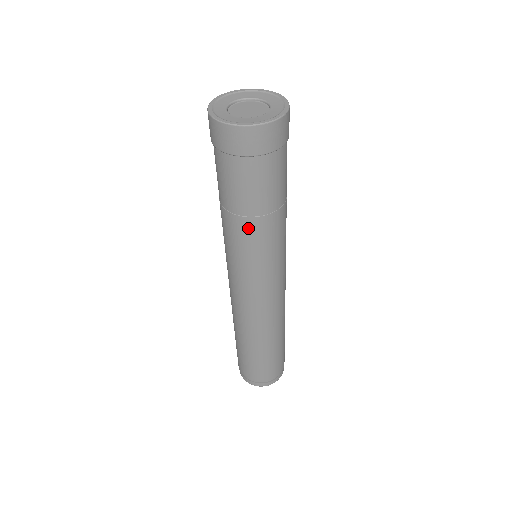
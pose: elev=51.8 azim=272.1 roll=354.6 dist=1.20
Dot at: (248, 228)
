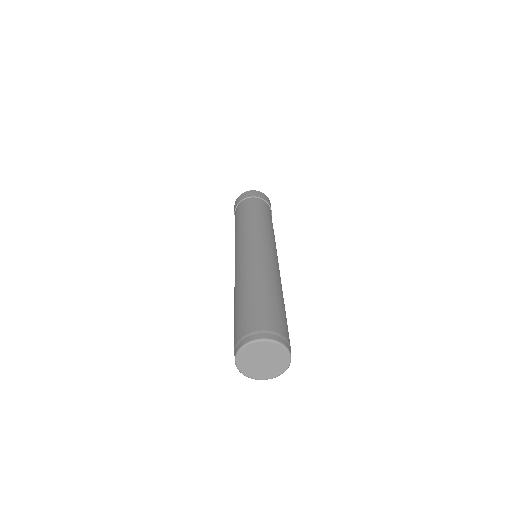
Dot at: (251, 218)
